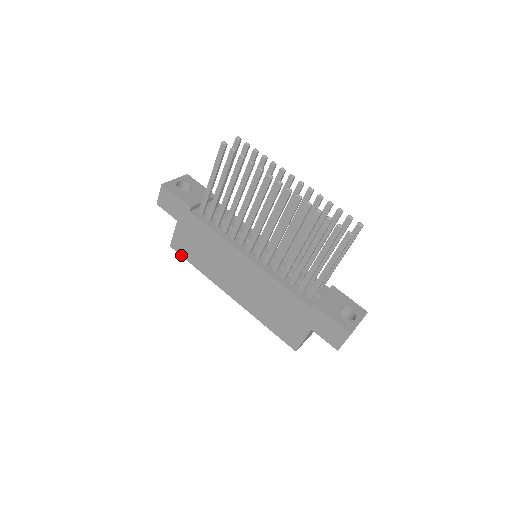
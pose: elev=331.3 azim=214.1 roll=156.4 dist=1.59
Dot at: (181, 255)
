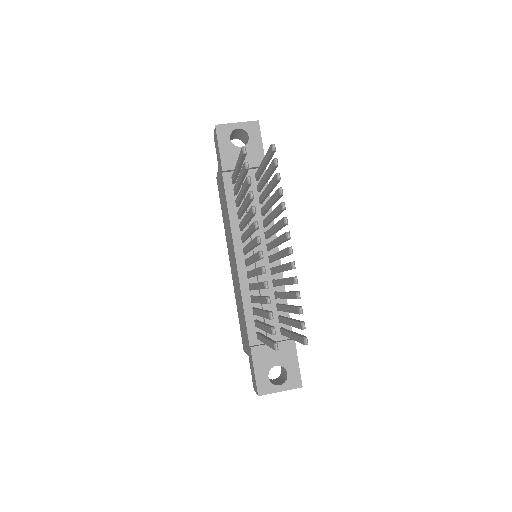
Dot at: (219, 194)
